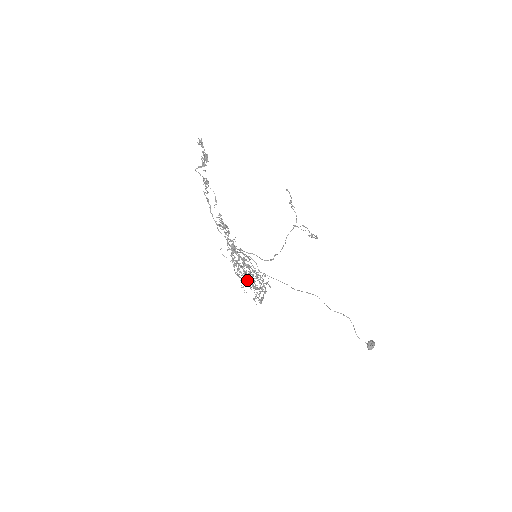
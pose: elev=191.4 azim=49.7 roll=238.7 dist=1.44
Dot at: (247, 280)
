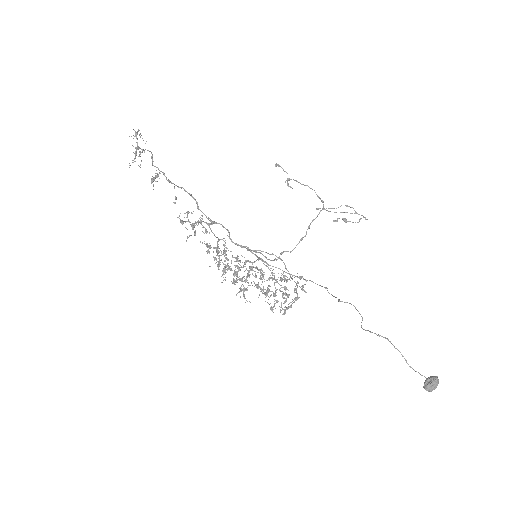
Dot at: (244, 287)
